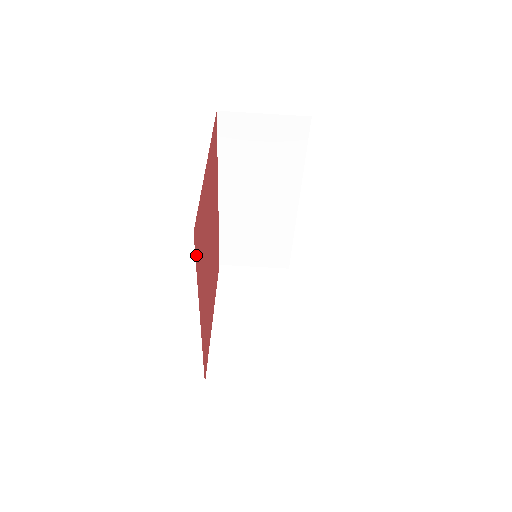
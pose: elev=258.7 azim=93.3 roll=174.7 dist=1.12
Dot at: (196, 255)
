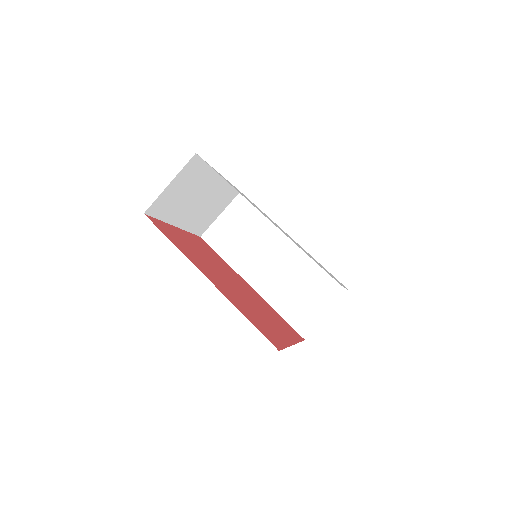
Dot at: (162, 231)
